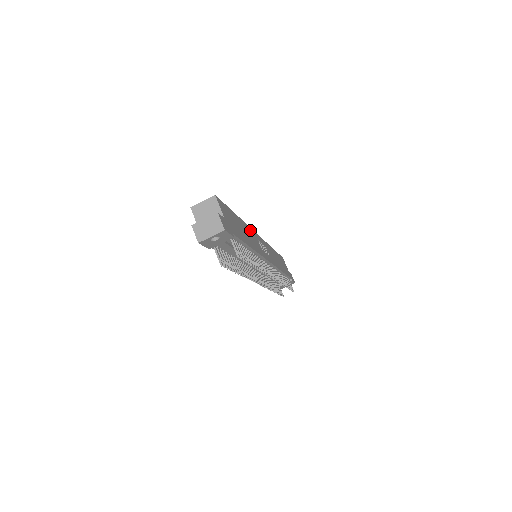
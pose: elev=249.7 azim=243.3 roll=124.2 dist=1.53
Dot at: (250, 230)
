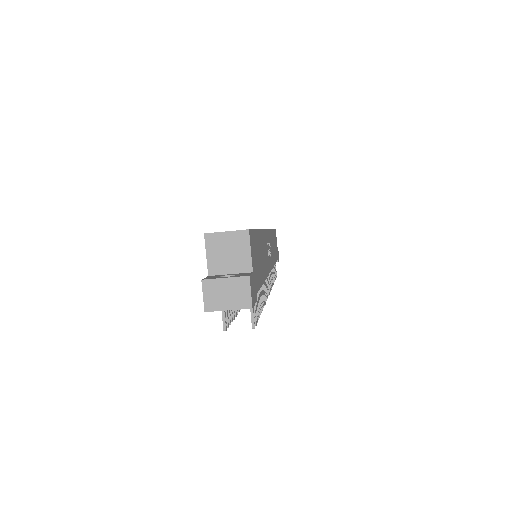
Dot at: (264, 236)
